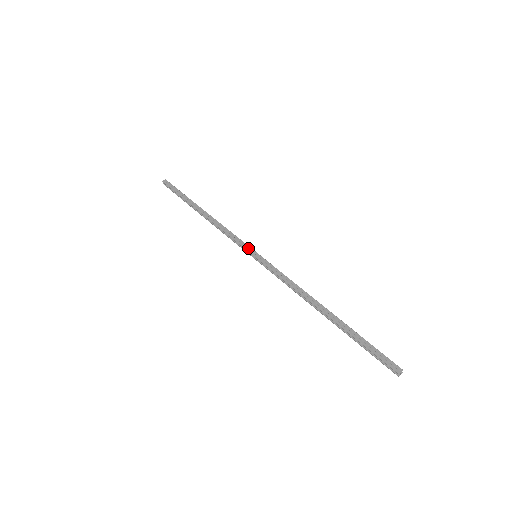
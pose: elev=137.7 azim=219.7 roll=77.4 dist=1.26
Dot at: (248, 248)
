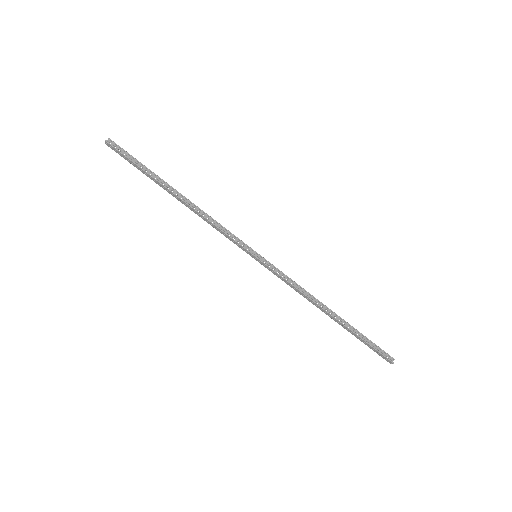
Dot at: (245, 251)
